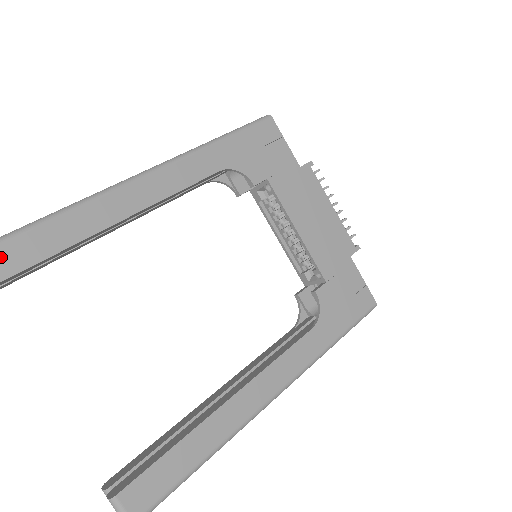
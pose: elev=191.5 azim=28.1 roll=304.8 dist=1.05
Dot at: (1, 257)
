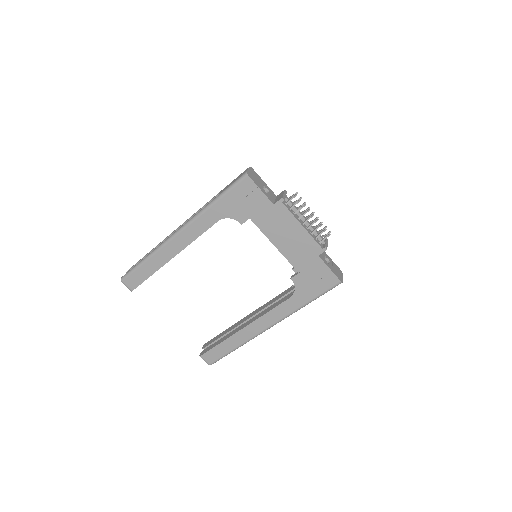
Dot at: (134, 278)
